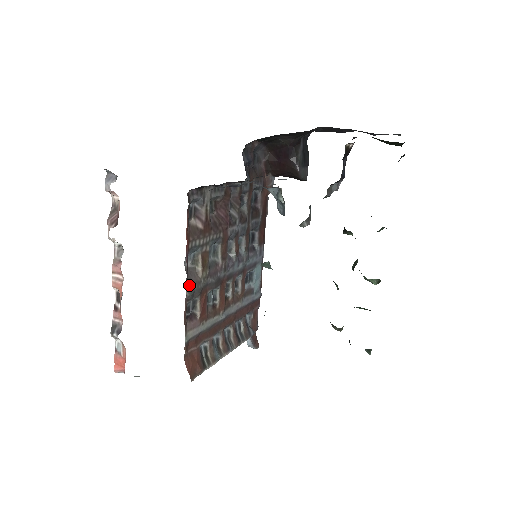
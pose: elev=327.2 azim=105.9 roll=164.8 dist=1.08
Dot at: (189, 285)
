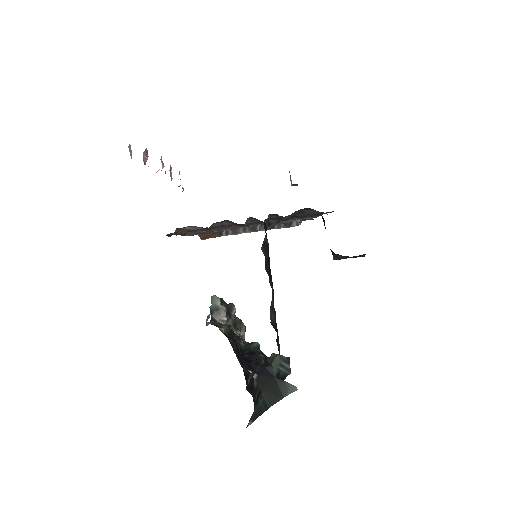
Dot at: (191, 233)
